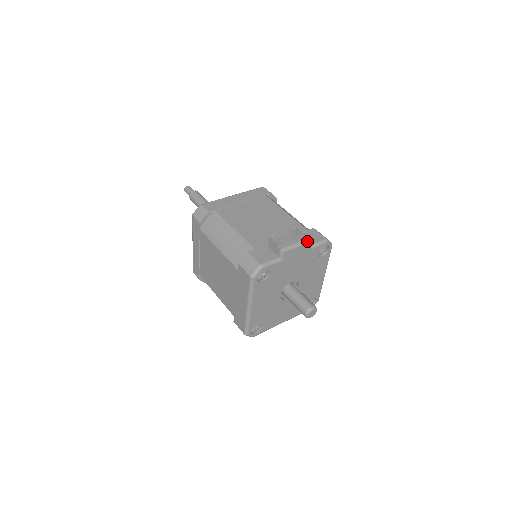
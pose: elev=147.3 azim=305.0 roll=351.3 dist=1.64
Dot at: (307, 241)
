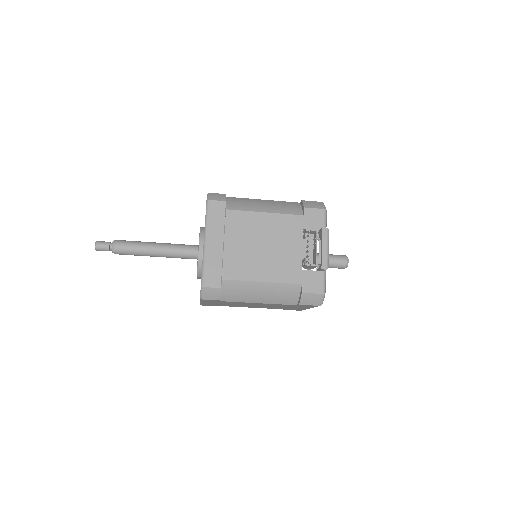
Dot at: (328, 236)
